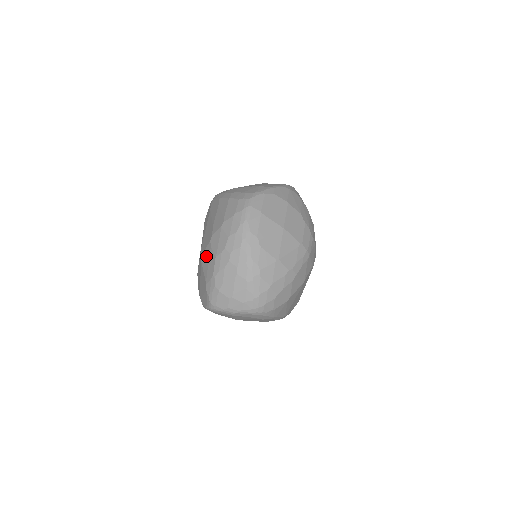
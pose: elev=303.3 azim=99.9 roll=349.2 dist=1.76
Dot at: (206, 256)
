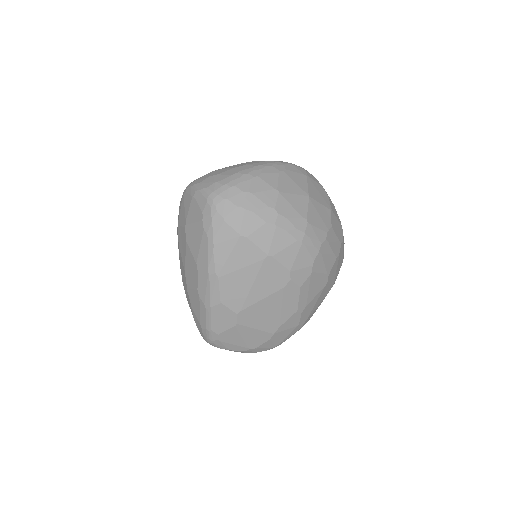
Dot at: occluded
